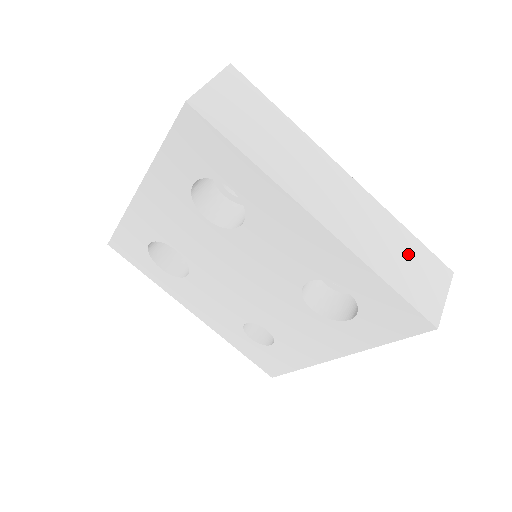
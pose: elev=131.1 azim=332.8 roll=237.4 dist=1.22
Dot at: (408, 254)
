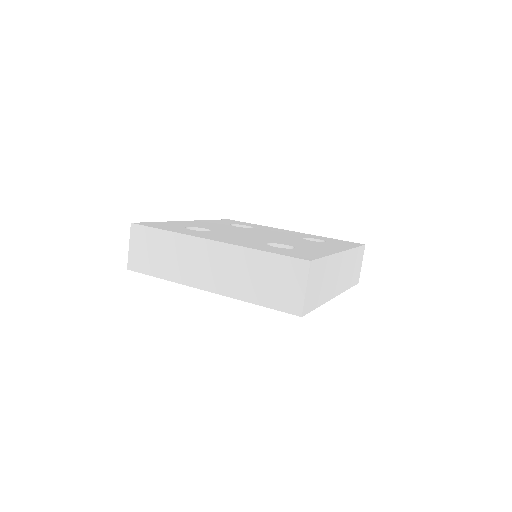
Dot at: (355, 262)
